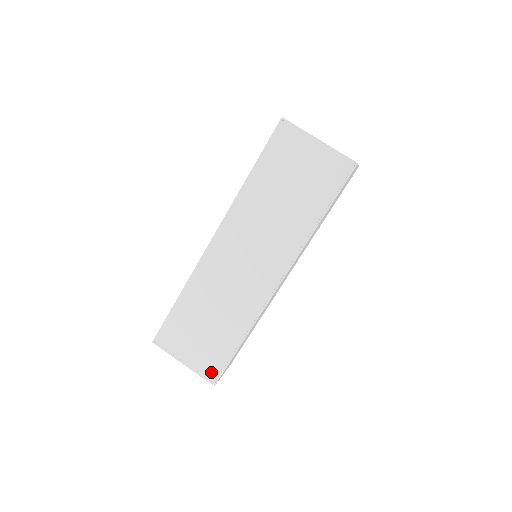
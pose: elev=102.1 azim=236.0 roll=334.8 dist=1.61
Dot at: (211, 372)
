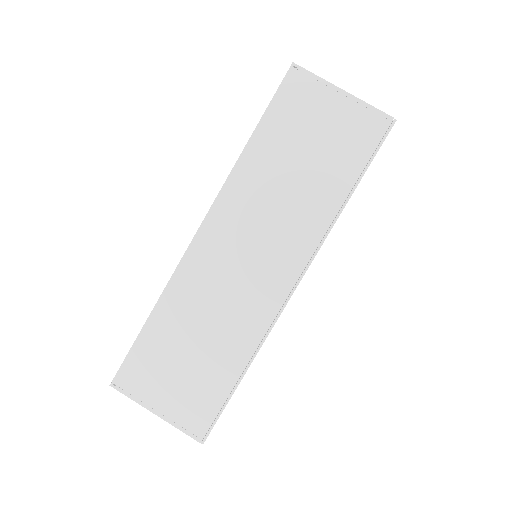
Dot at: (198, 424)
